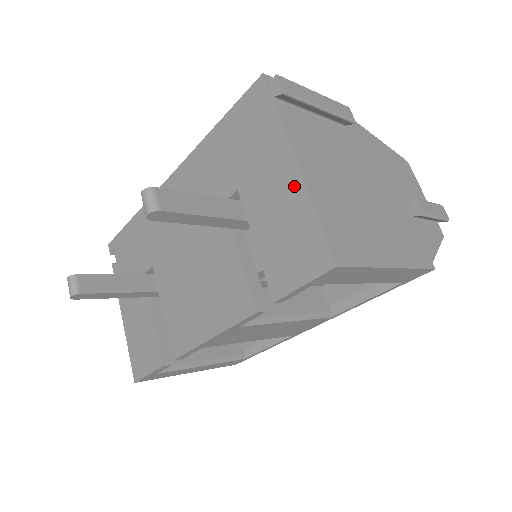
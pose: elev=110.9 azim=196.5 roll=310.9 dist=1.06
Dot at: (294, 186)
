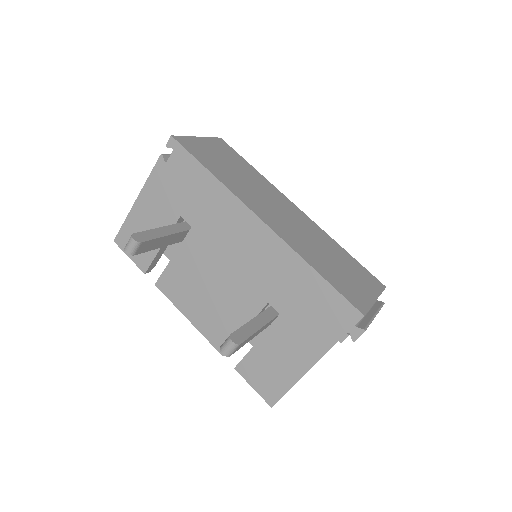
Dot at: (300, 368)
